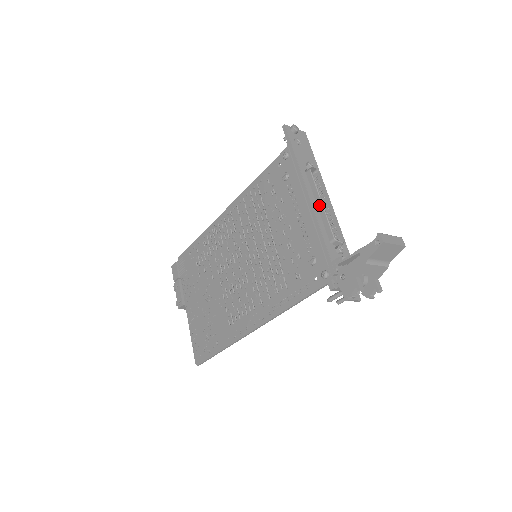
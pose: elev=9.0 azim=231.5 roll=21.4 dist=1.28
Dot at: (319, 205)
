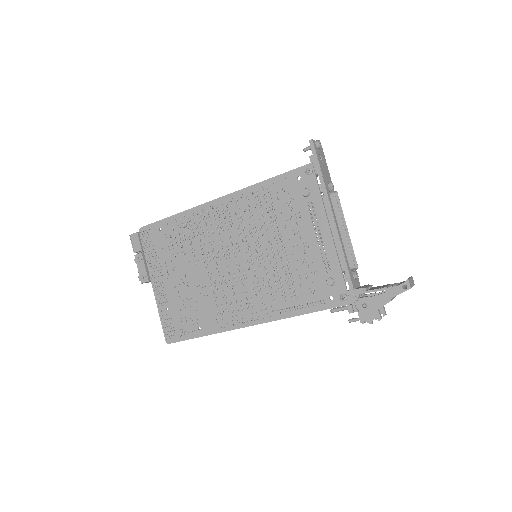
Dot at: (341, 231)
